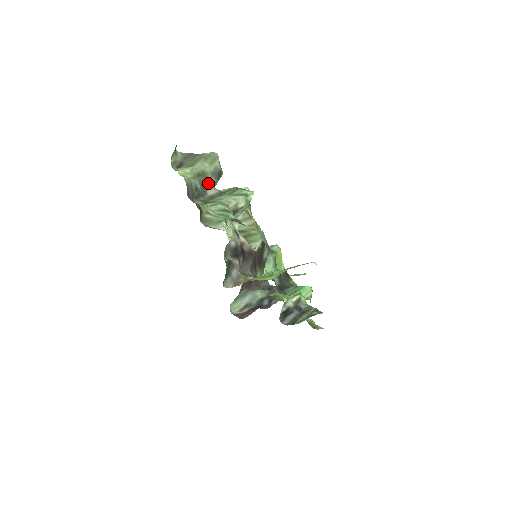
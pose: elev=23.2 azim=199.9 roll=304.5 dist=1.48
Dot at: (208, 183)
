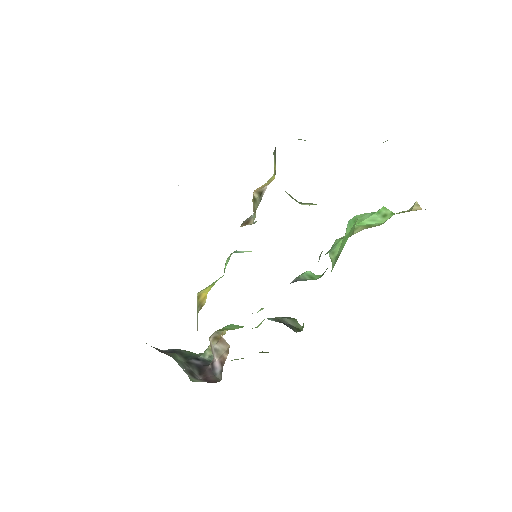
Dot at: occluded
